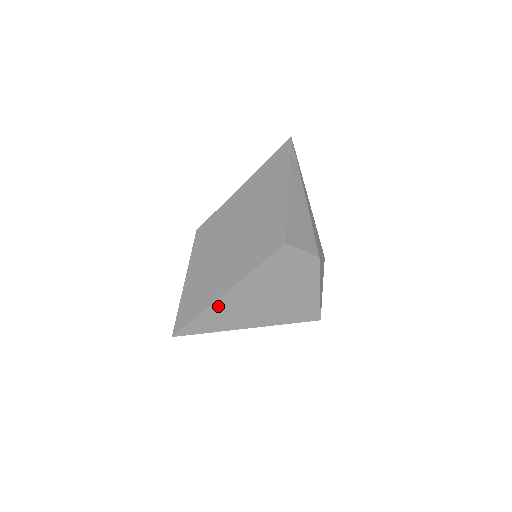
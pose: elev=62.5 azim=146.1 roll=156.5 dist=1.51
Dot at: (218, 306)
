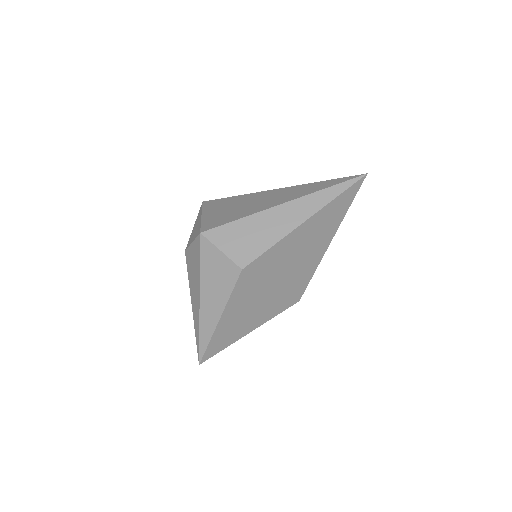
Dot at: occluded
